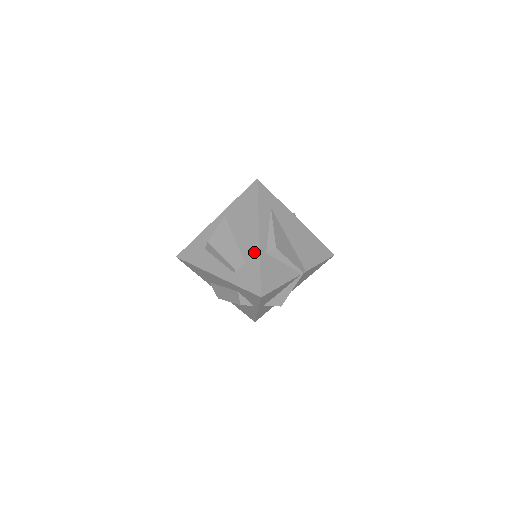
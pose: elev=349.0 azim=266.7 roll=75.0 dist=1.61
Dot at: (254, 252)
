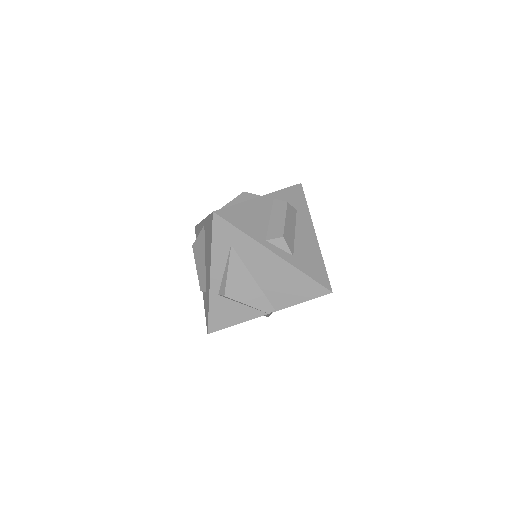
Dot at: (208, 289)
